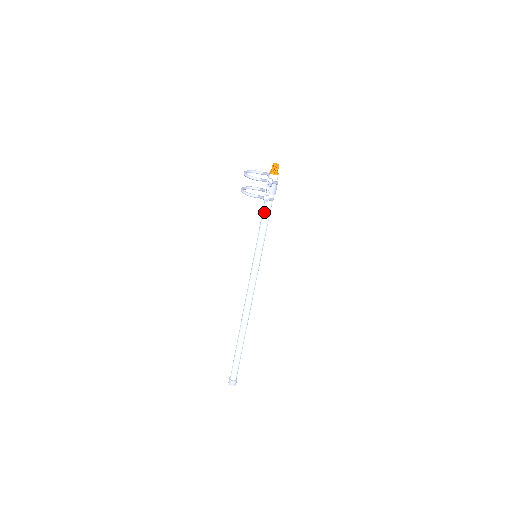
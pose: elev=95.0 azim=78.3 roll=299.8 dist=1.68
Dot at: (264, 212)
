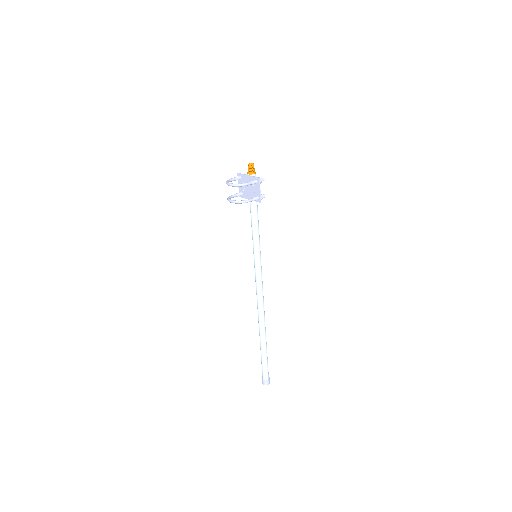
Dot at: (254, 212)
